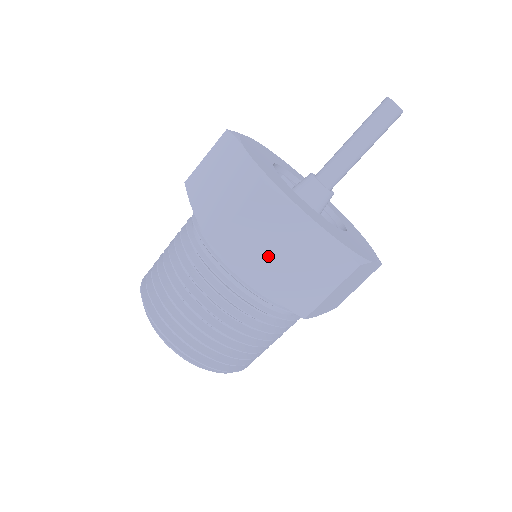
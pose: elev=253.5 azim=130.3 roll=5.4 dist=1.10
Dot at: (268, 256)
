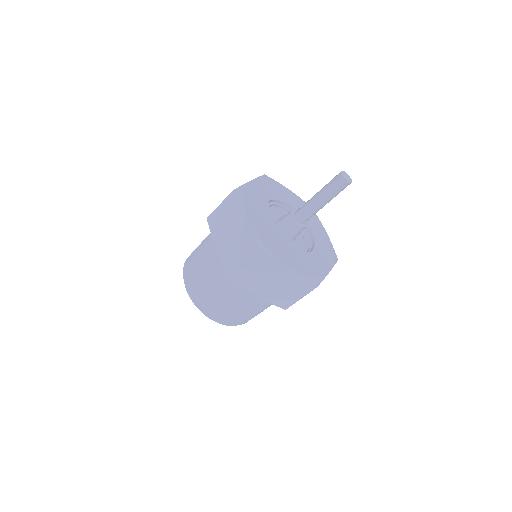
Dot at: (225, 232)
